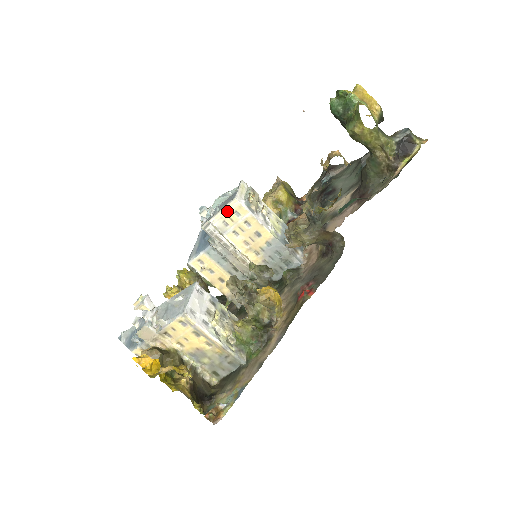
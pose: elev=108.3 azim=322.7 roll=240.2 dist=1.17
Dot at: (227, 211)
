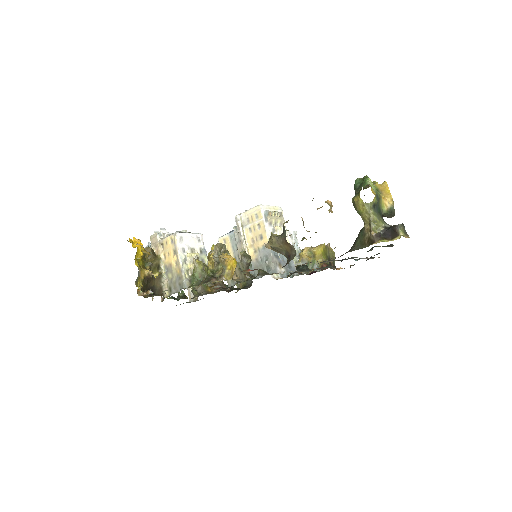
Dot at: (252, 212)
